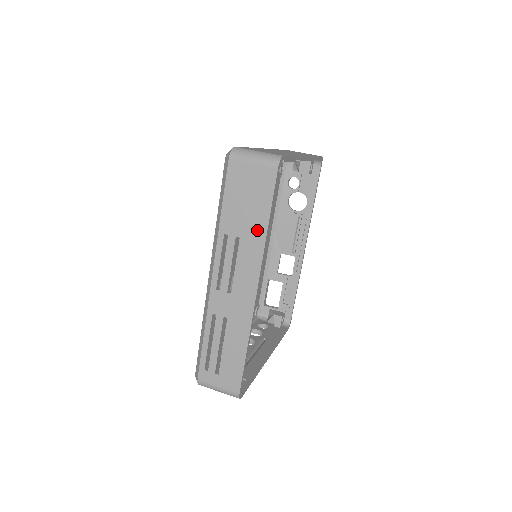
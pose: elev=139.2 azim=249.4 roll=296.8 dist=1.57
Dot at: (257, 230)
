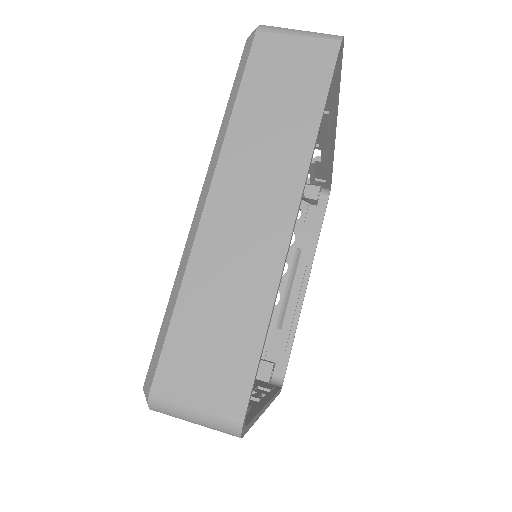
Dot at: occluded
